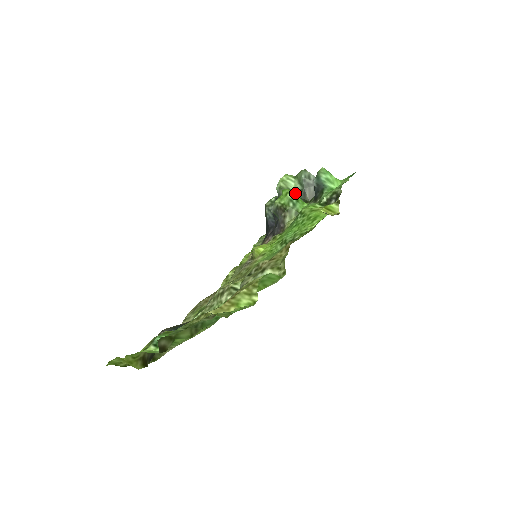
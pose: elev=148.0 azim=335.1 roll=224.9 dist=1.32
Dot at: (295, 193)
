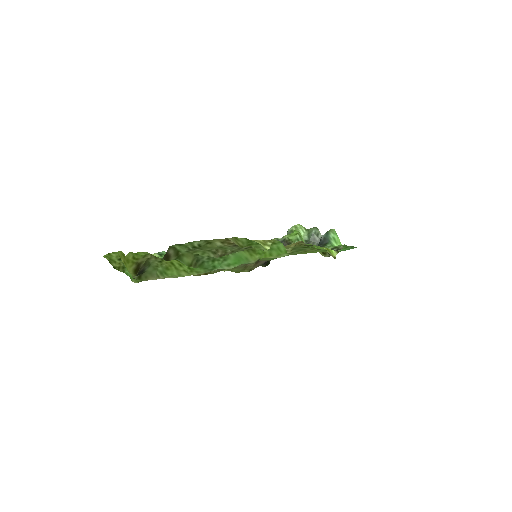
Dot at: occluded
